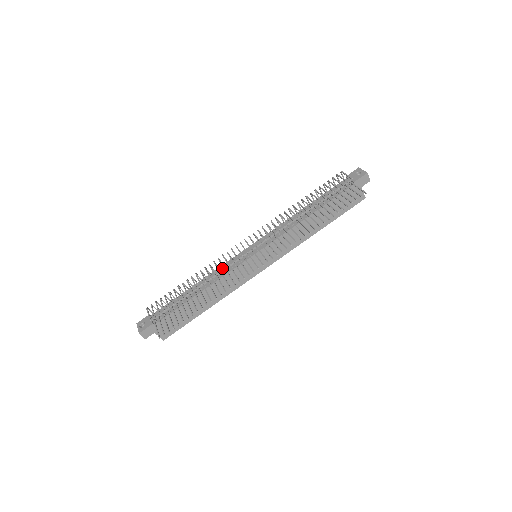
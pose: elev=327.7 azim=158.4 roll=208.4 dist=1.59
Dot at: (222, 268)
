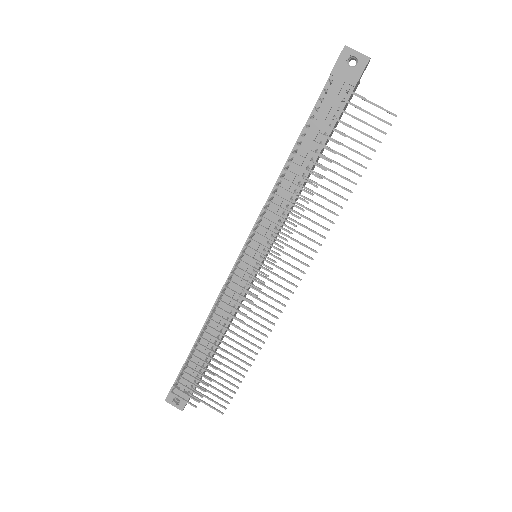
Dot at: (227, 300)
